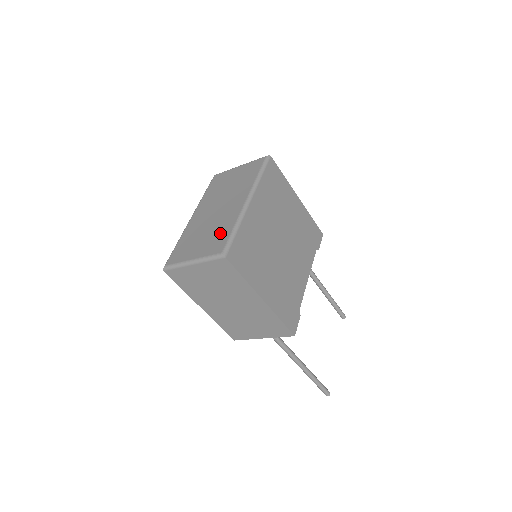
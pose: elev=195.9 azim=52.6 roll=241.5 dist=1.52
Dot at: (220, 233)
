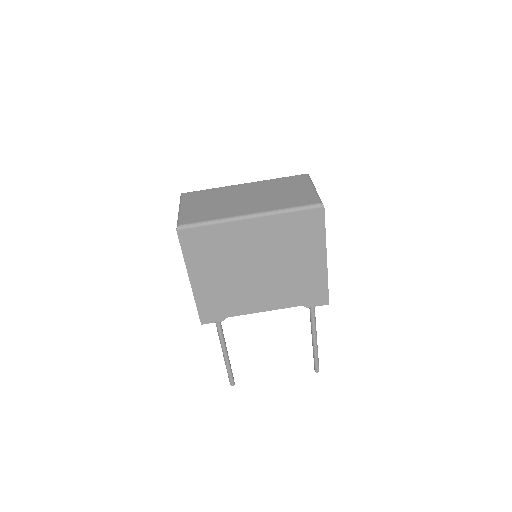
Dot at: (207, 213)
